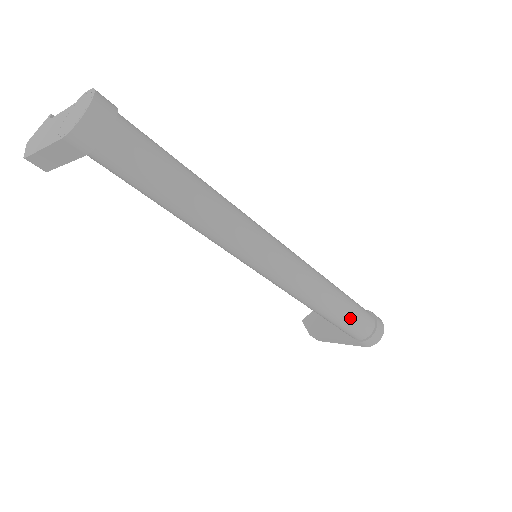
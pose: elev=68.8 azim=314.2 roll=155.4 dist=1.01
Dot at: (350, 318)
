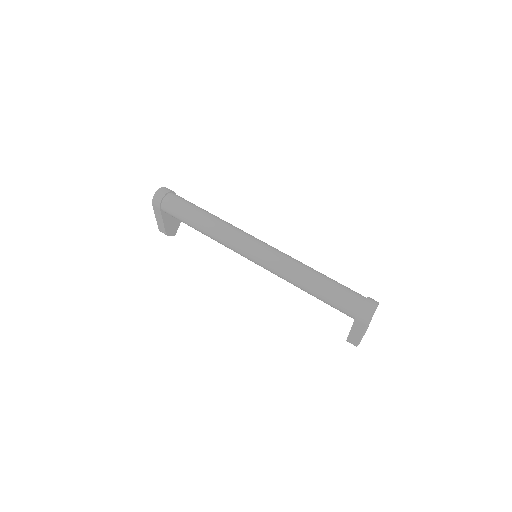
Dot at: (330, 291)
